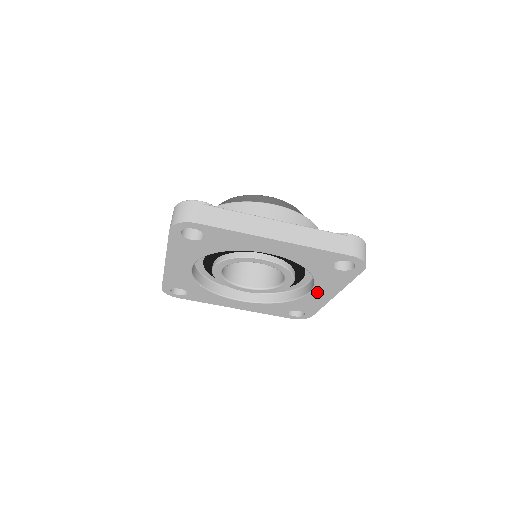
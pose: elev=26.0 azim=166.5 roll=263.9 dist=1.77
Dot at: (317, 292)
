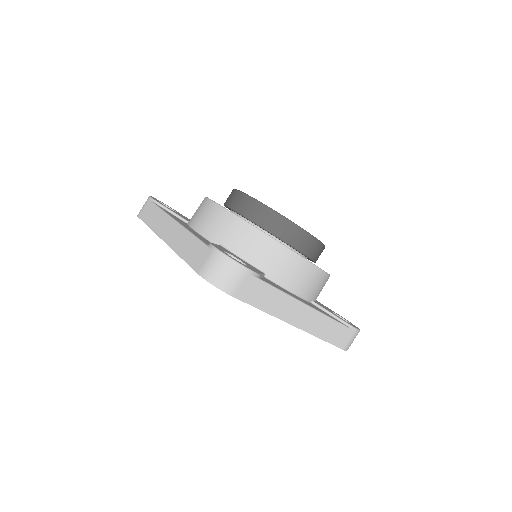
Dot at: occluded
